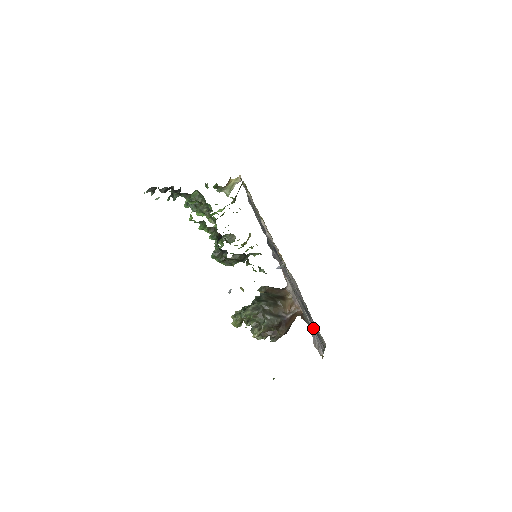
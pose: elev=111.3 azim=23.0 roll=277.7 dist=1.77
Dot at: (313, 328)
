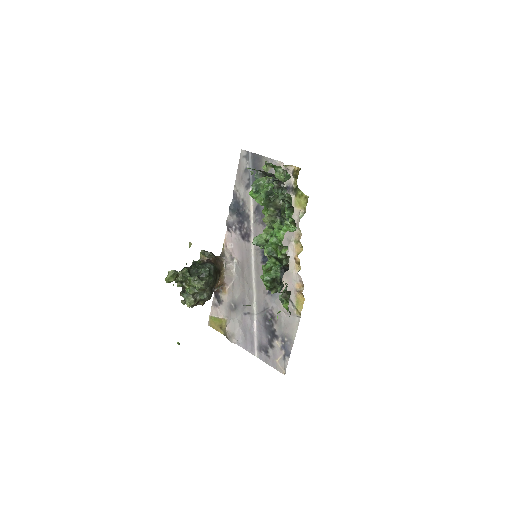
Dot at: (258, 337)
